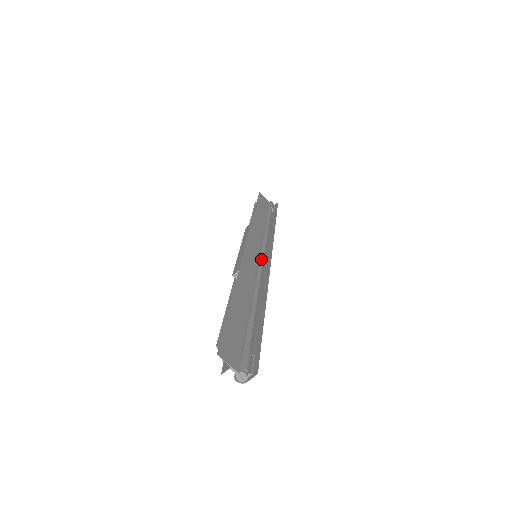
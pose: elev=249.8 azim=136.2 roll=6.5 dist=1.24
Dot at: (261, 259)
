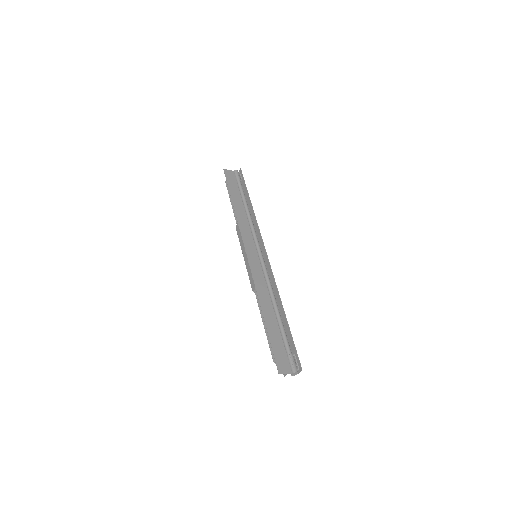
Dot at: (261, 259)
